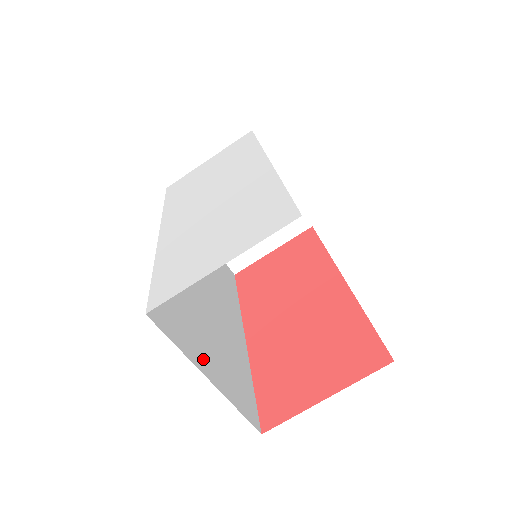
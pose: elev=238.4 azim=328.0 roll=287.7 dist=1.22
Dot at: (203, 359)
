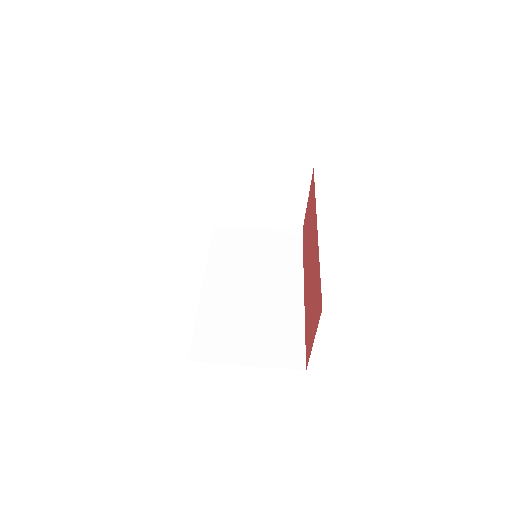
Dot at: (242, 354)
